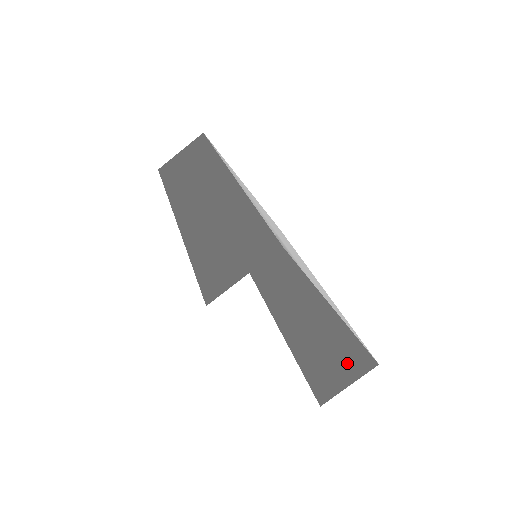
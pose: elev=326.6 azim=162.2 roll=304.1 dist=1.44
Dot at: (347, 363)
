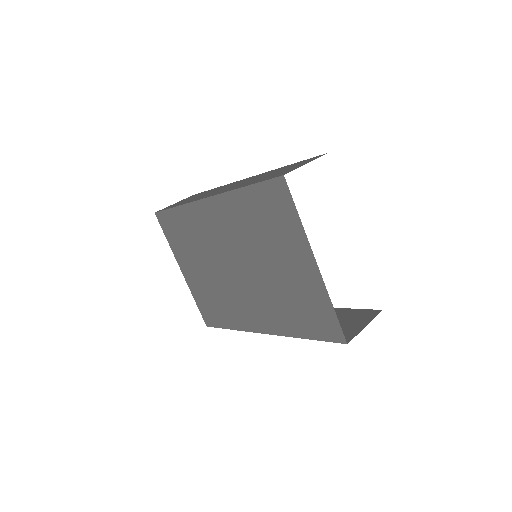
Dot at: (355, 320)
